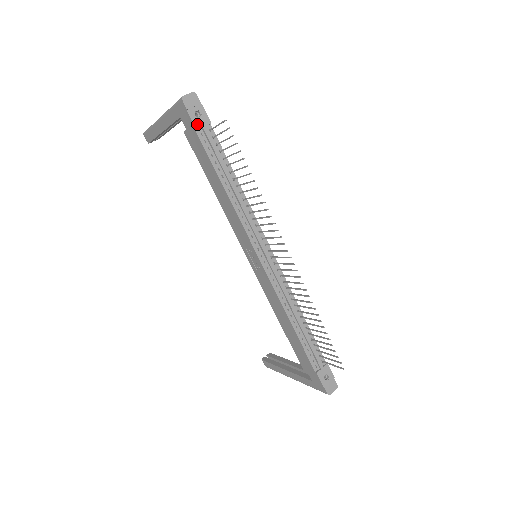
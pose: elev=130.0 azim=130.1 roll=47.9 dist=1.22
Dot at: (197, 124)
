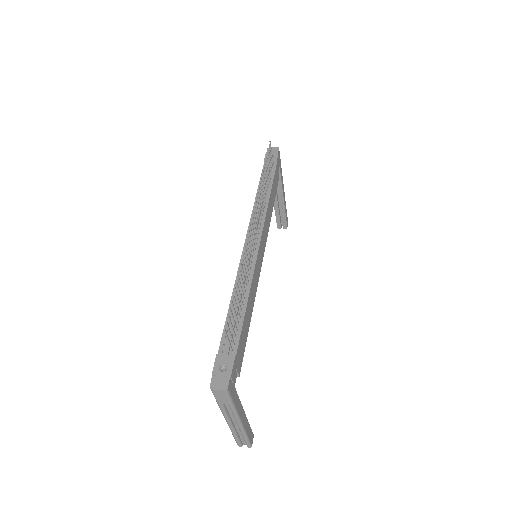
Dot at: occluded
